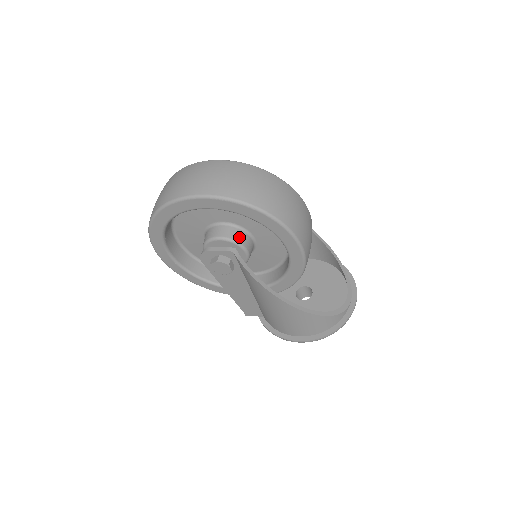
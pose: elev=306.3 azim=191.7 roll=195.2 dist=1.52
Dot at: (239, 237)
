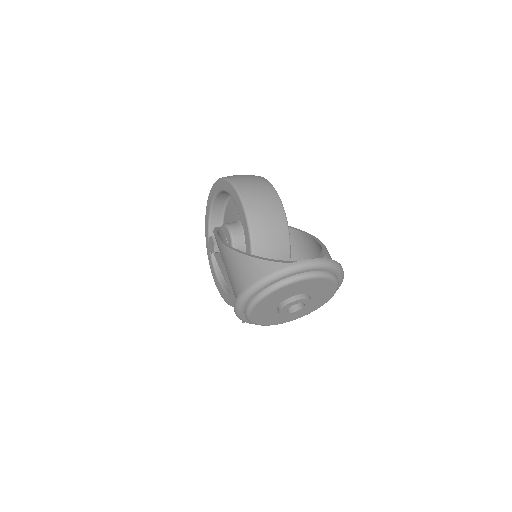
Dot at: (230, 223)
